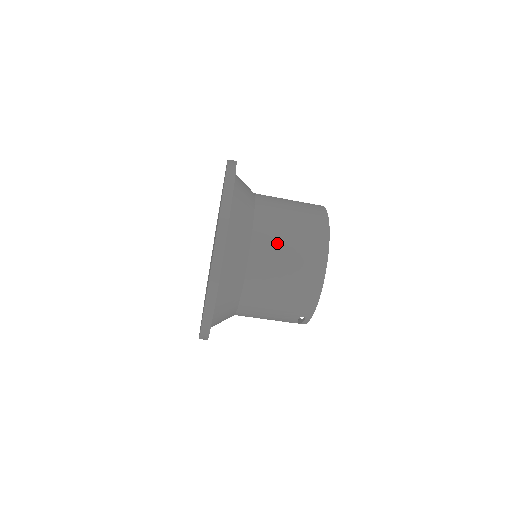
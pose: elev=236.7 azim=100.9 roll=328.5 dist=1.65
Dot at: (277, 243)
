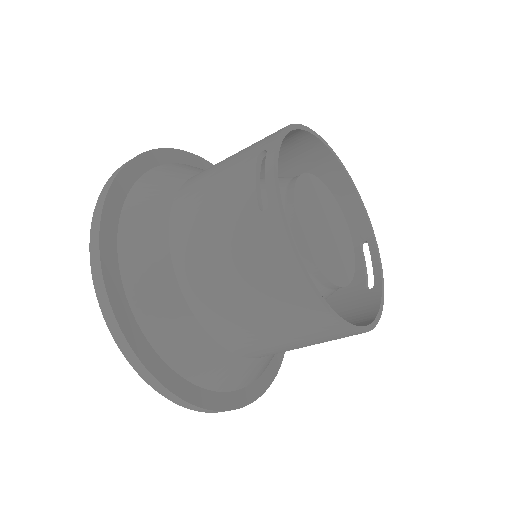
Dot at: (278, 350)
